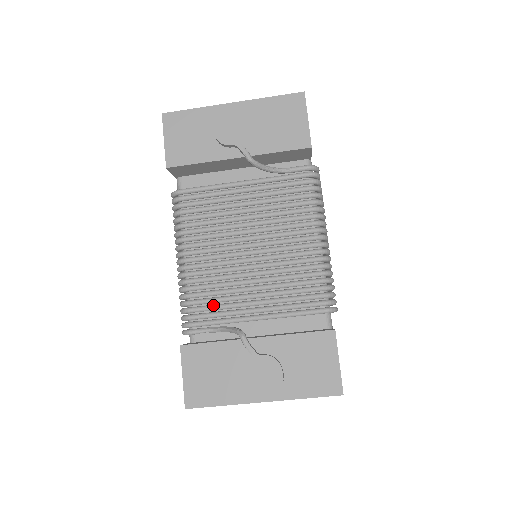
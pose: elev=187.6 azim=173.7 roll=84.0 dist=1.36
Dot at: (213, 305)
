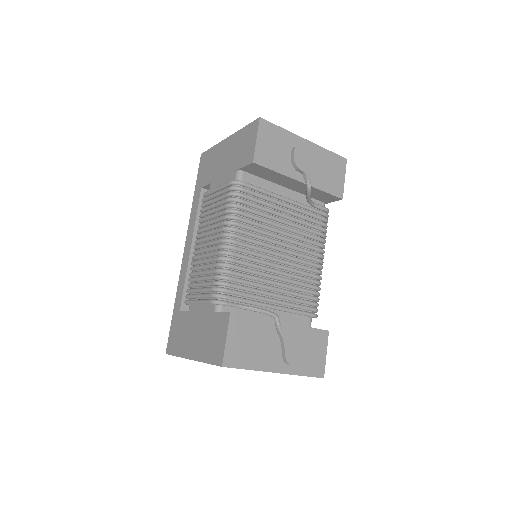
Dot at: (246, 286)
